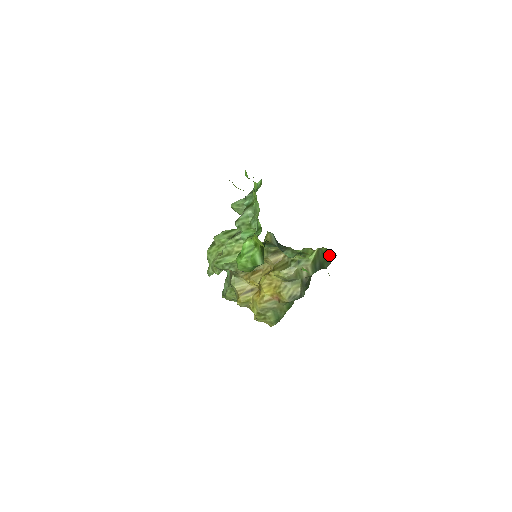
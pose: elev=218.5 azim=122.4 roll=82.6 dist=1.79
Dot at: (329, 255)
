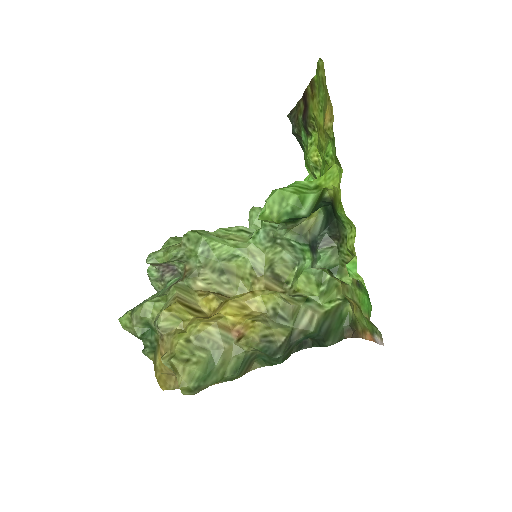
Dot at: (343, 328)
